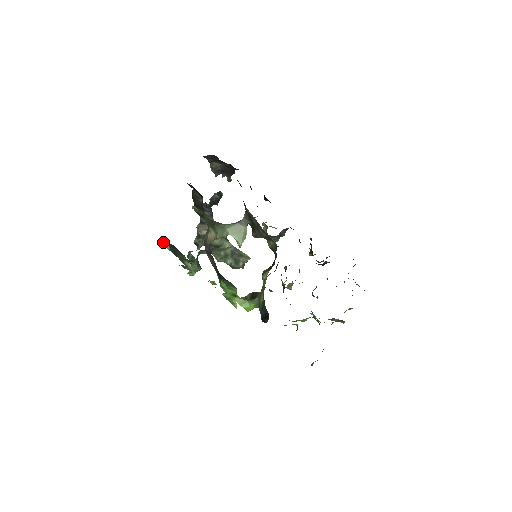
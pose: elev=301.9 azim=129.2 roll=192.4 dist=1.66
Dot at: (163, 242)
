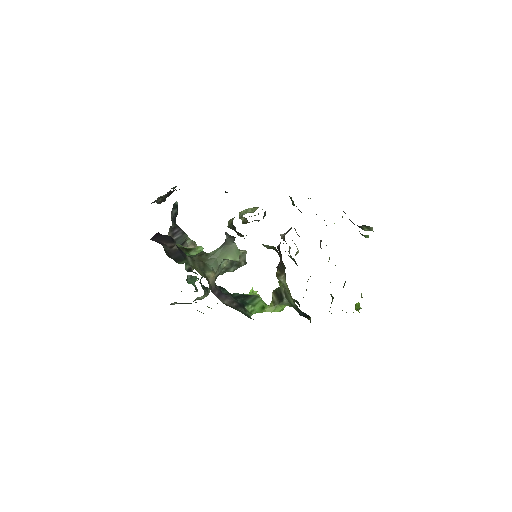
Dot at: occluded
